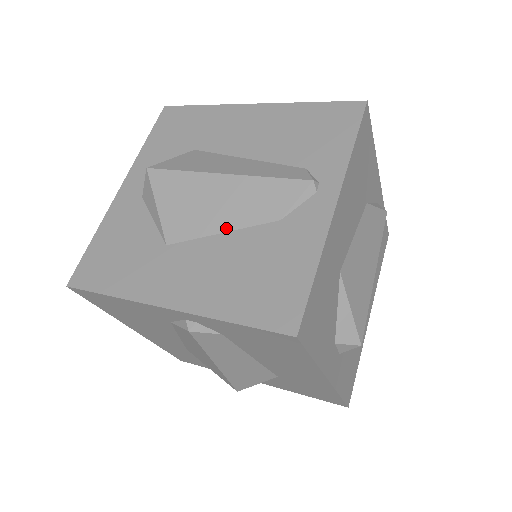
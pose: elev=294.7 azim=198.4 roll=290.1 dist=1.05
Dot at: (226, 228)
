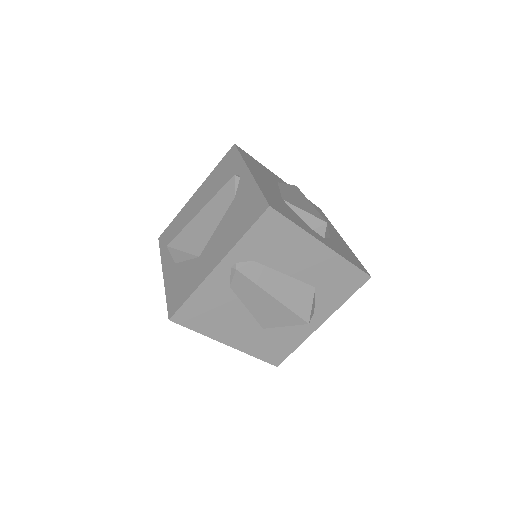
Dot at: (217, 224)
